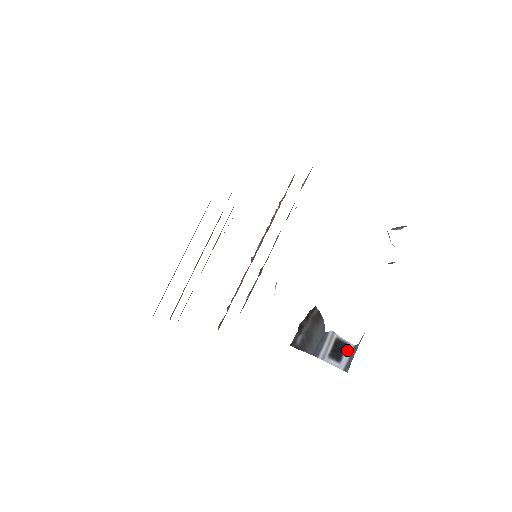
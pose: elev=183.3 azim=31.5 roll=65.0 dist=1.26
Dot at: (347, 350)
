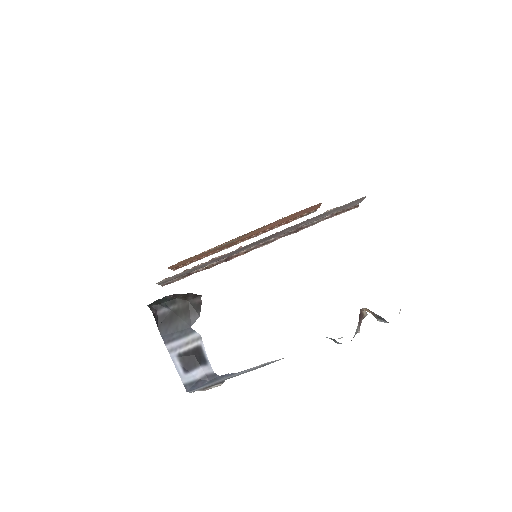
Dot at: (203, 369)
